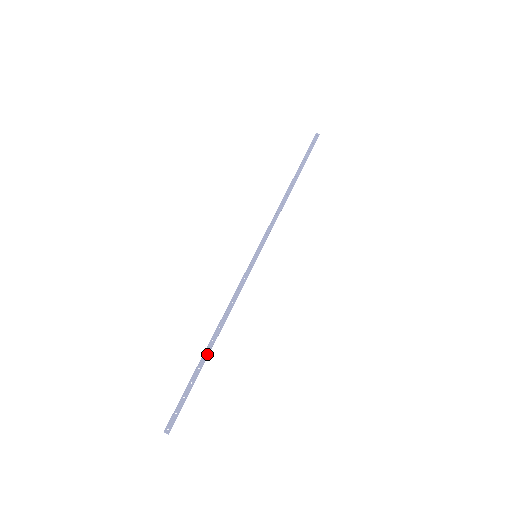
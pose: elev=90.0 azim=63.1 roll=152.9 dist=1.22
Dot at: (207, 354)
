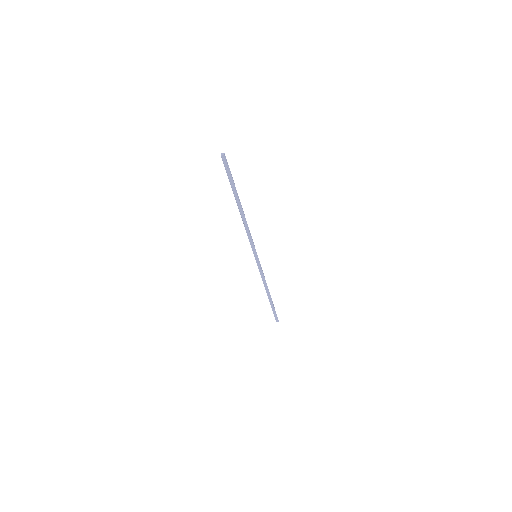
Dot at: (270, 299)
